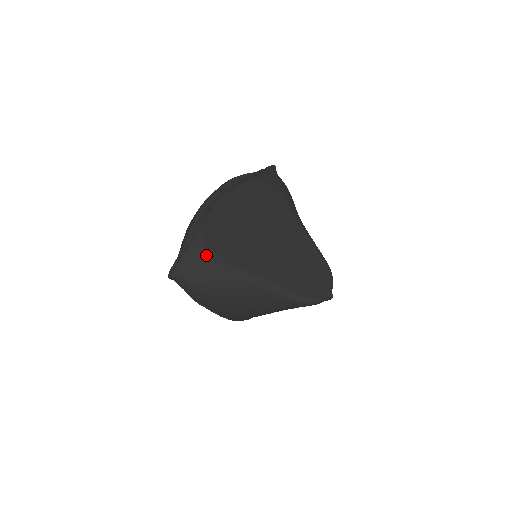
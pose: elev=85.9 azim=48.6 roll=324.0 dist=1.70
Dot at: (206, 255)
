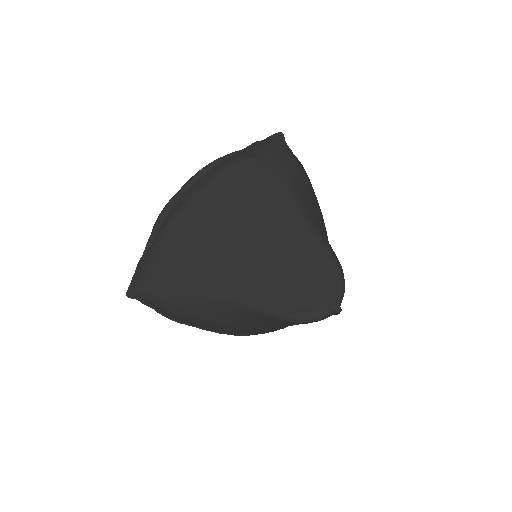
Dot at: (162, 267)
